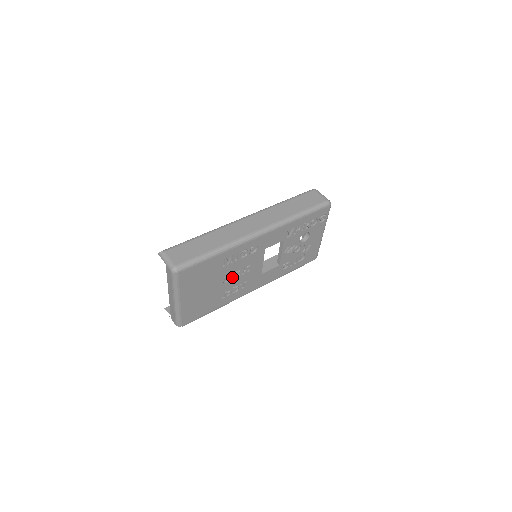
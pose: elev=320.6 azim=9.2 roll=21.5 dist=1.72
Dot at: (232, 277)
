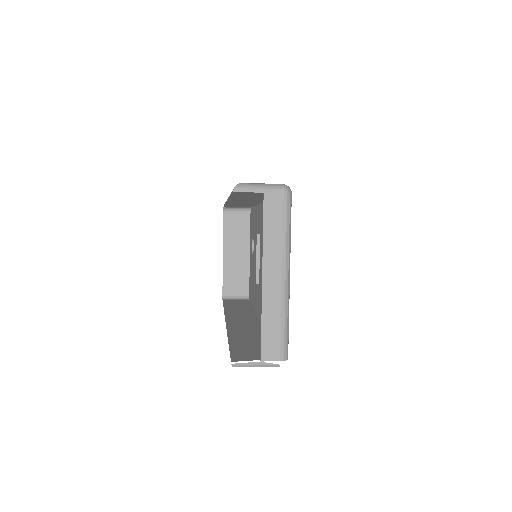
Dot at: occluded
